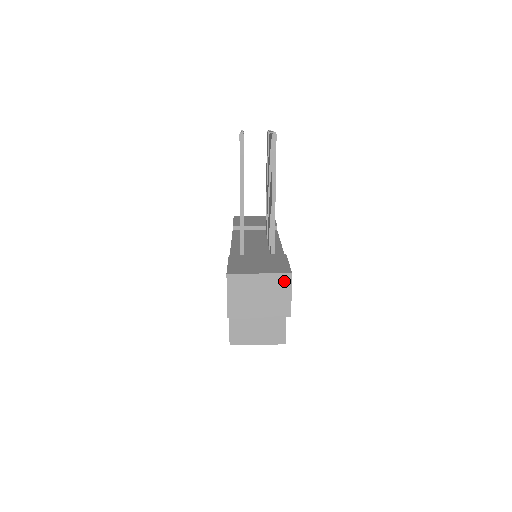
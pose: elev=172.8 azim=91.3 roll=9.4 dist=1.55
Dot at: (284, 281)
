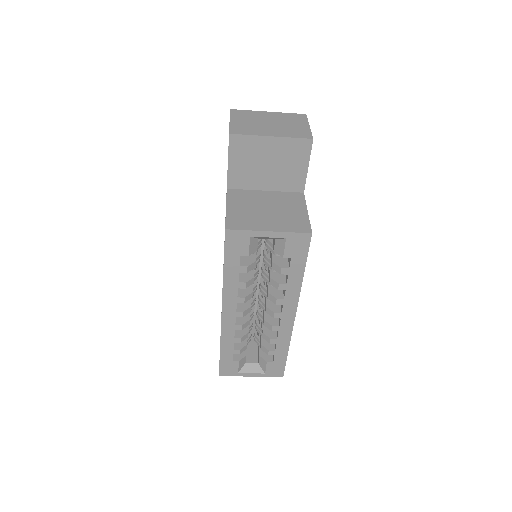
Dot at: (298, 118)
